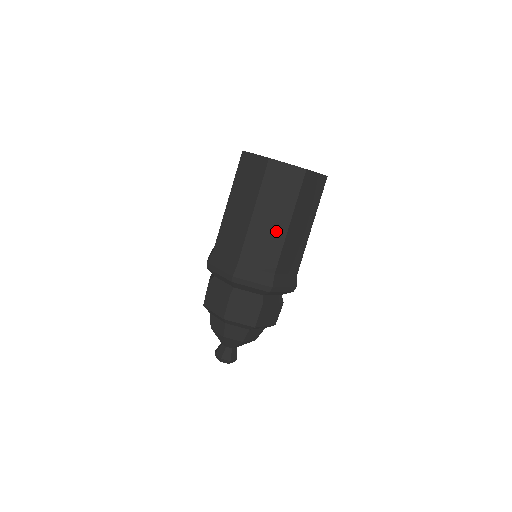
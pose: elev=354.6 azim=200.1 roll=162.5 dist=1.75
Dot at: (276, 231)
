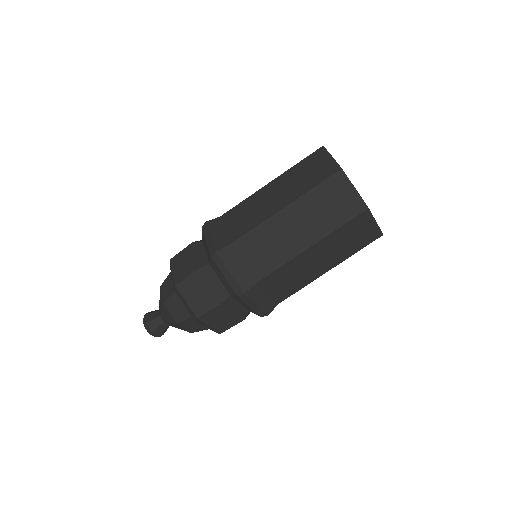
Dot at: occluded
